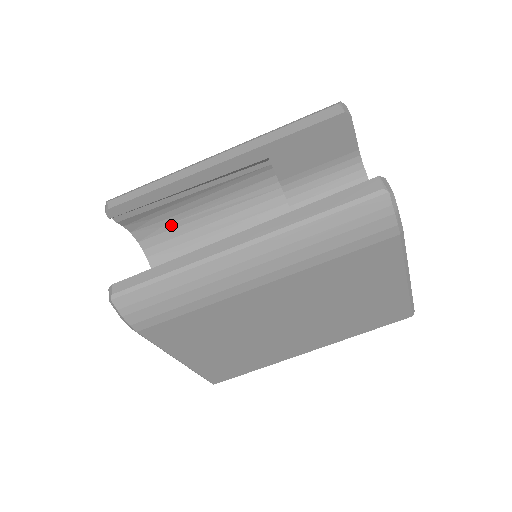
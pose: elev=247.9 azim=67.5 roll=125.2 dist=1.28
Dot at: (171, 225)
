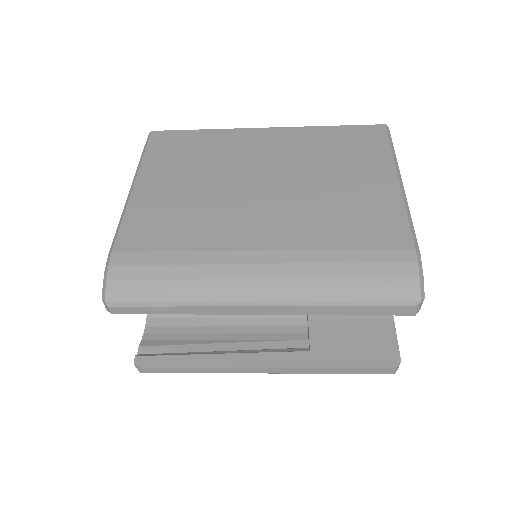
Dot at: occluded
